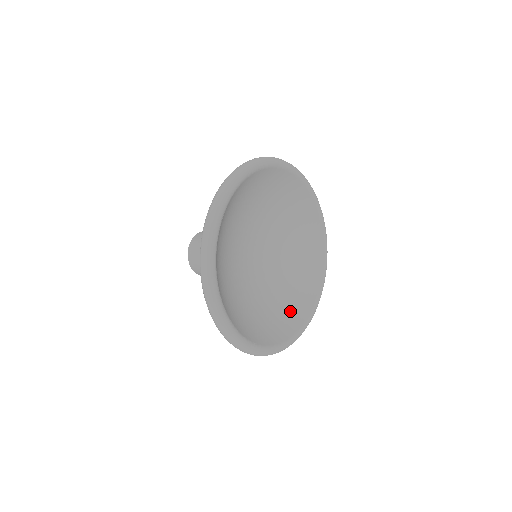
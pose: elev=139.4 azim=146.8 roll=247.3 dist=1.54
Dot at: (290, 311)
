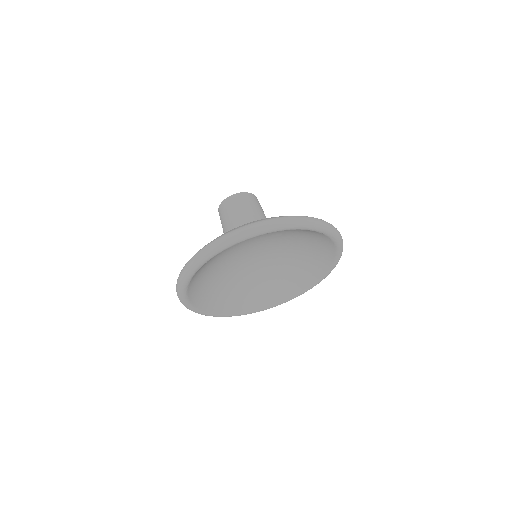
Dot at: (268, 293)
